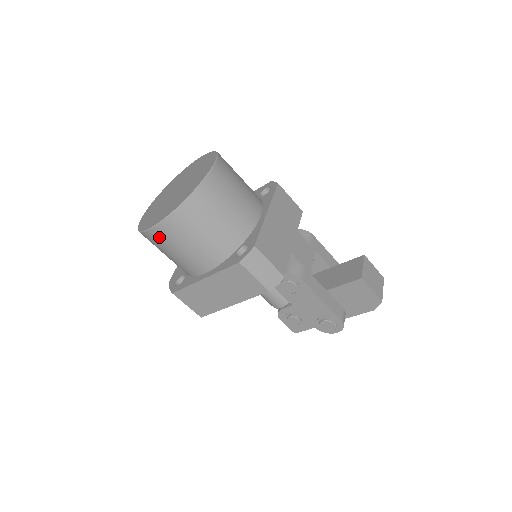
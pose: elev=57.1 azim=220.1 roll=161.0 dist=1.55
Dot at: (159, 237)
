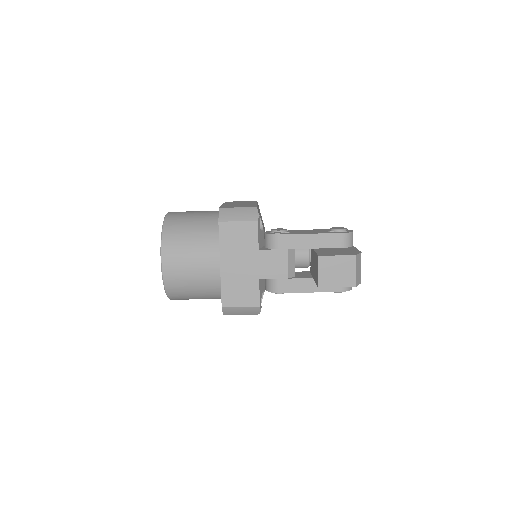
Dot at: occluded
